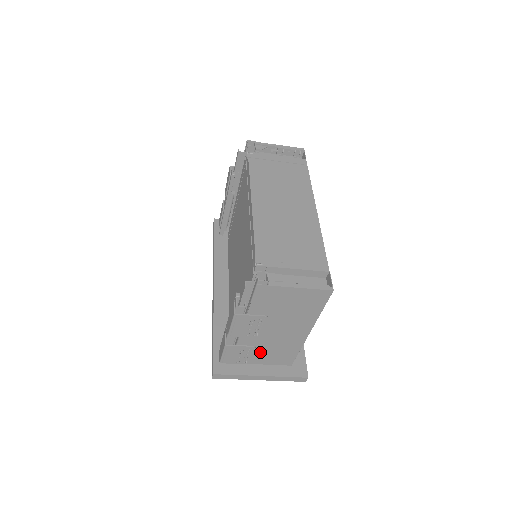
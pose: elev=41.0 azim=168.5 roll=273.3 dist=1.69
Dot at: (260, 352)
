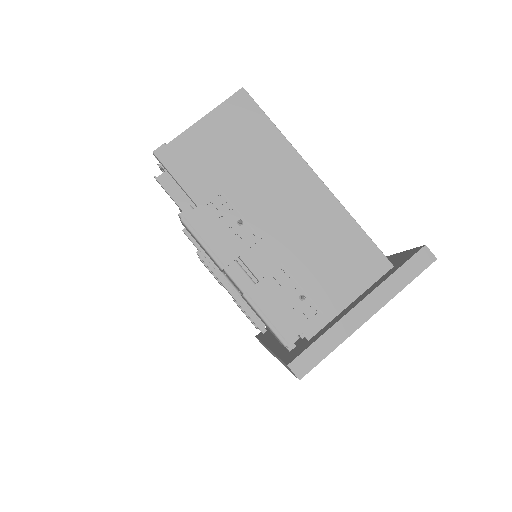
Dot at: (314, 276)
